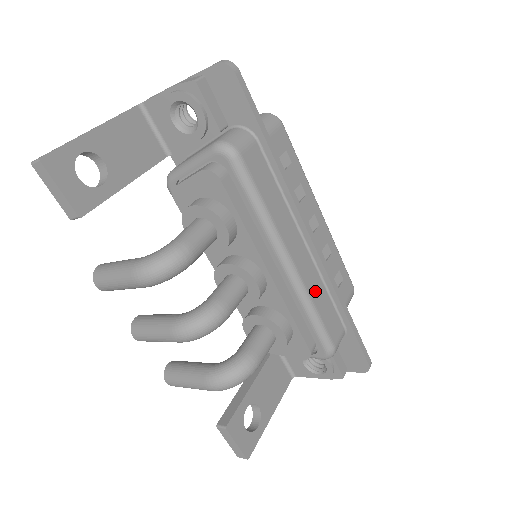
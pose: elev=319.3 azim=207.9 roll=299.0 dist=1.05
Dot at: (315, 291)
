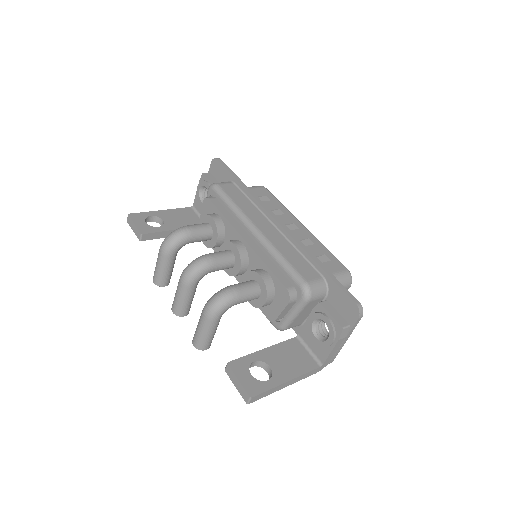
Dot at: (283, 248)
